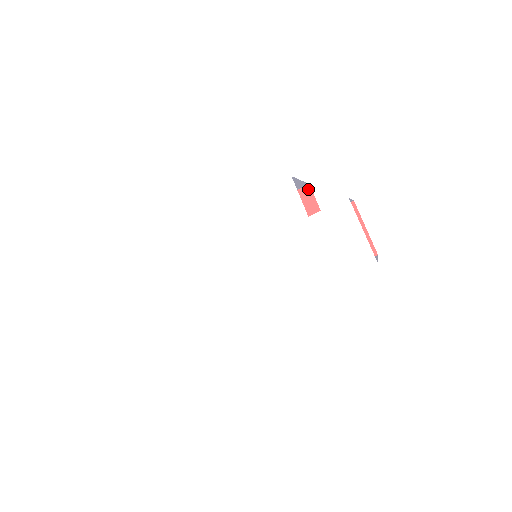
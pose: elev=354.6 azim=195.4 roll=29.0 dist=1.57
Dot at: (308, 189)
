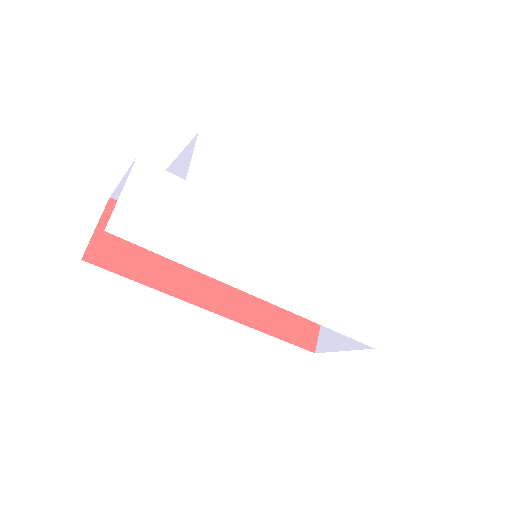
Dot at: occluded
